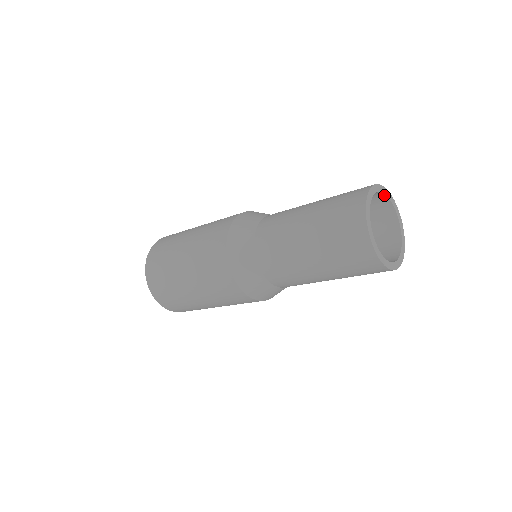
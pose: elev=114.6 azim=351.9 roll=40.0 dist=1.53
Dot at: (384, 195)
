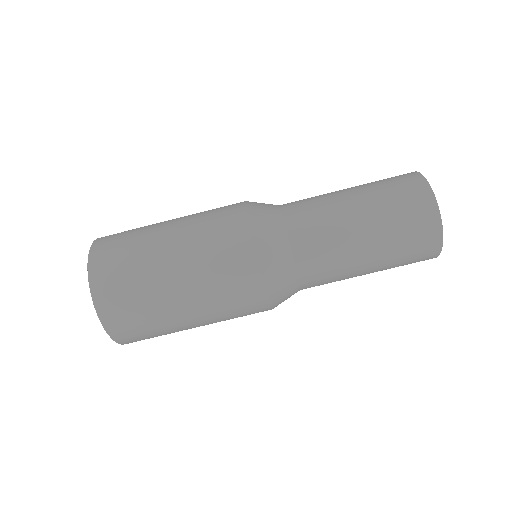
Dot at: occluded
